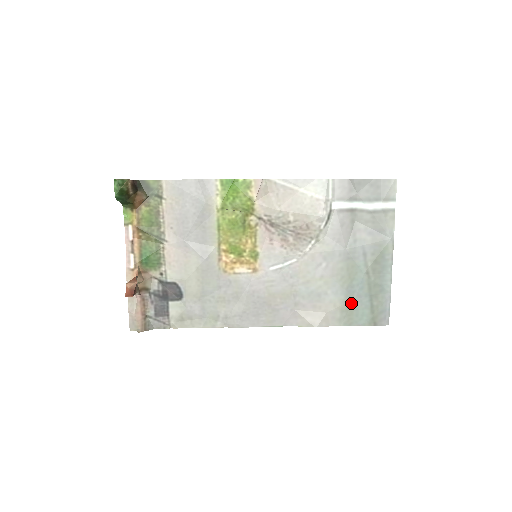
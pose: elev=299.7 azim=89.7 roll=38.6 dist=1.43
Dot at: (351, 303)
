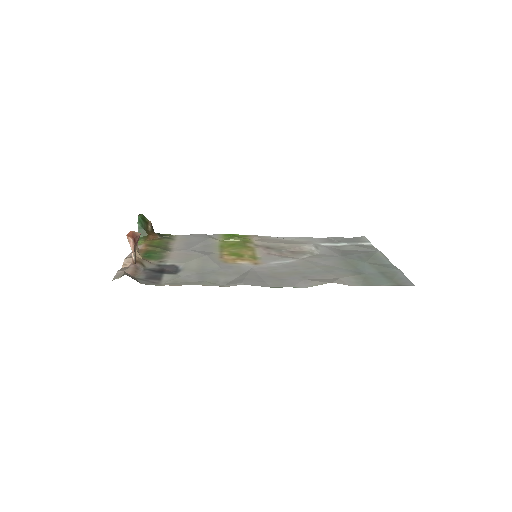
Dot at: (363, 276)
